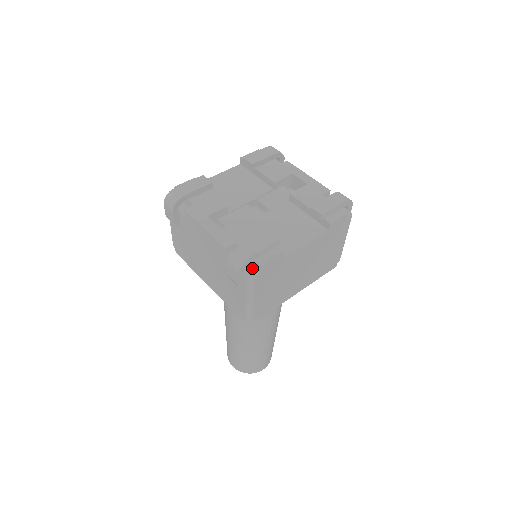
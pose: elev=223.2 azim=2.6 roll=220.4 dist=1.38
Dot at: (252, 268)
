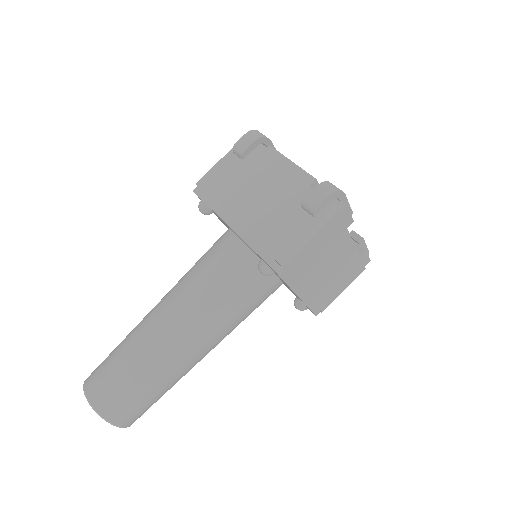
Dot at: occluded
